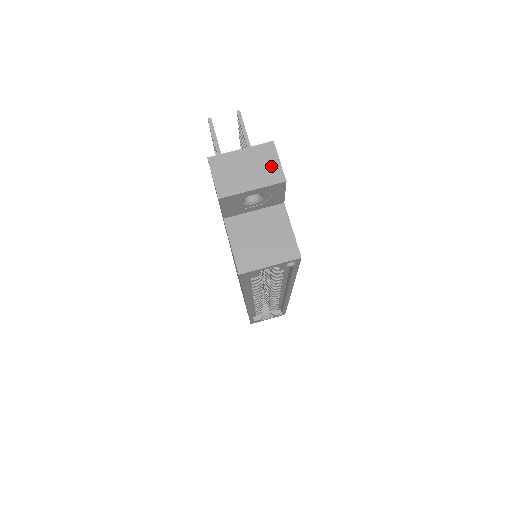
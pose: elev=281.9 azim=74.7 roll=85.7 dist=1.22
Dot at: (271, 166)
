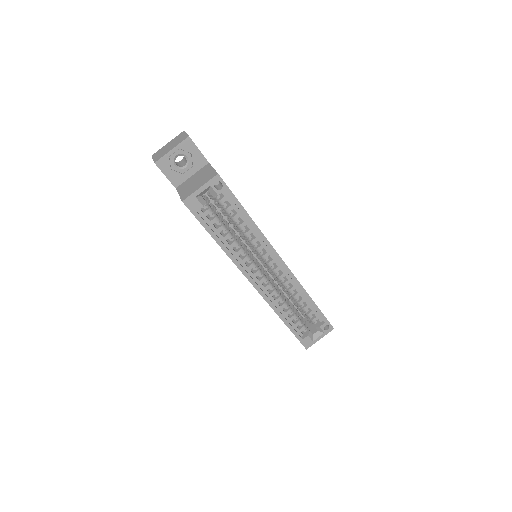
Dot at: (182, 137)
